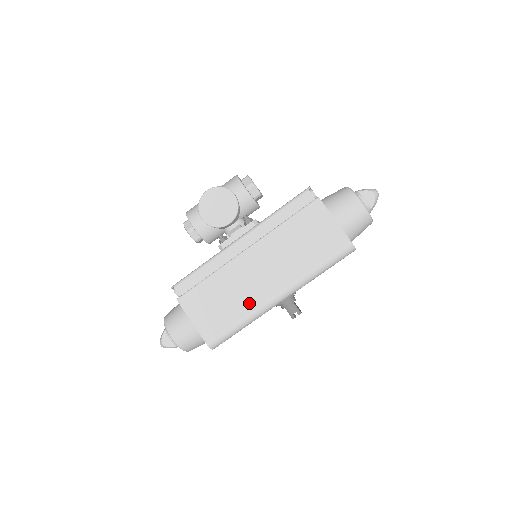
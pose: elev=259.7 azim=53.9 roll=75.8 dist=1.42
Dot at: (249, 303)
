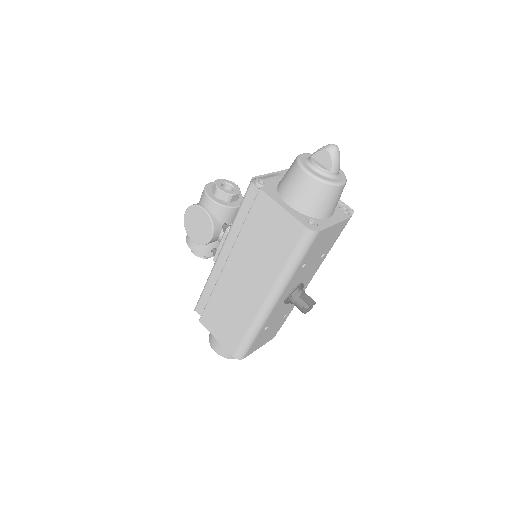
Dot at: (247, 314)
